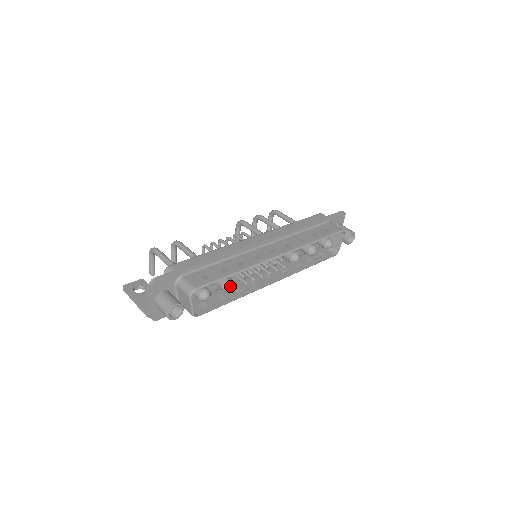
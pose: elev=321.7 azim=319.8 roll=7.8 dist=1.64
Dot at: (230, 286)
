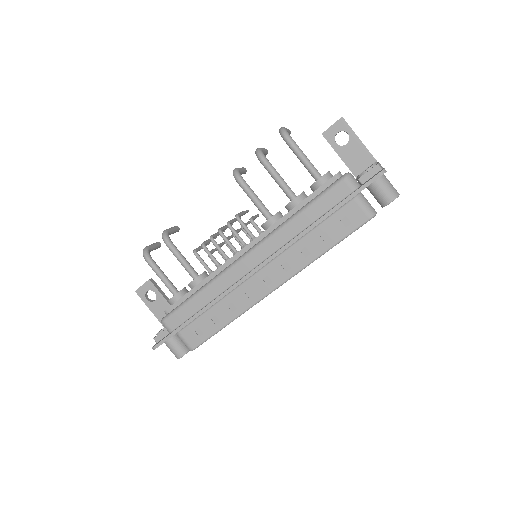
Dot at: occluded
